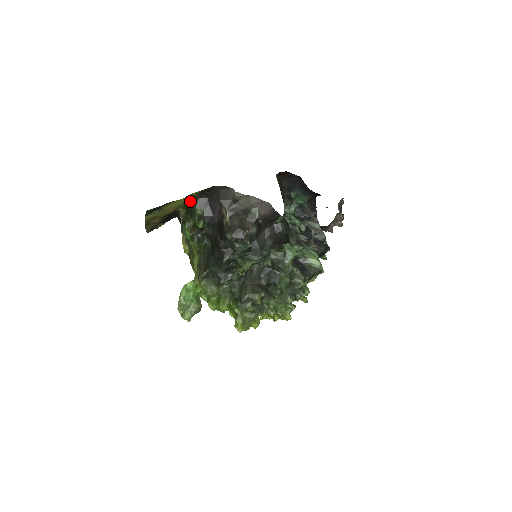
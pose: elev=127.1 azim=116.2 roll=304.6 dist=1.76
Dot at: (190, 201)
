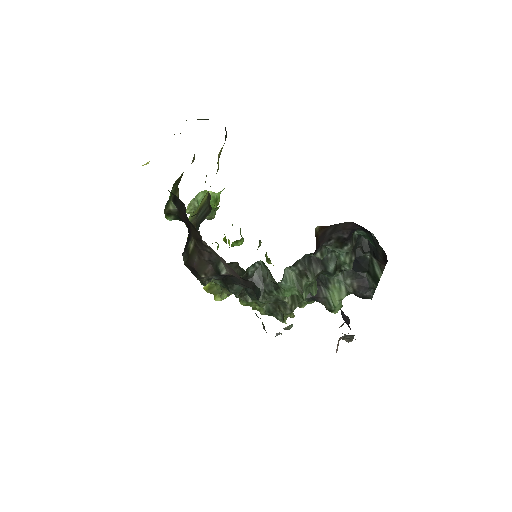
Dot at: occluded
